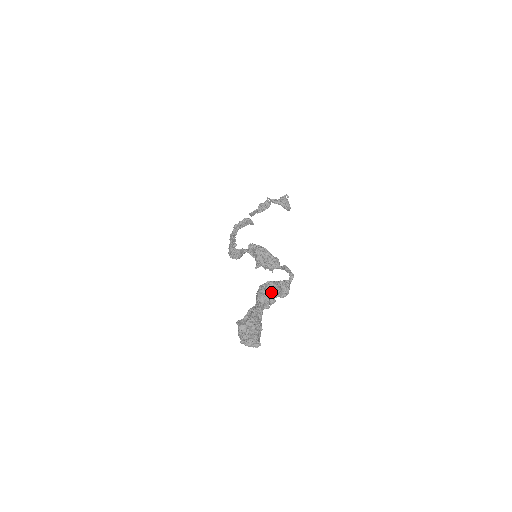
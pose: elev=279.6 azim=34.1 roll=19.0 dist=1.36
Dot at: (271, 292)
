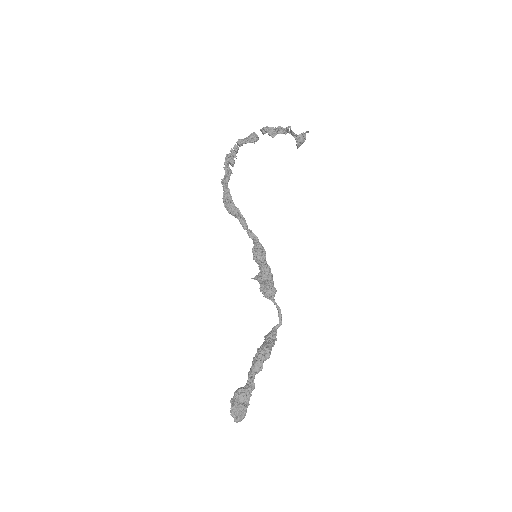
Dot at: (265, 360)
